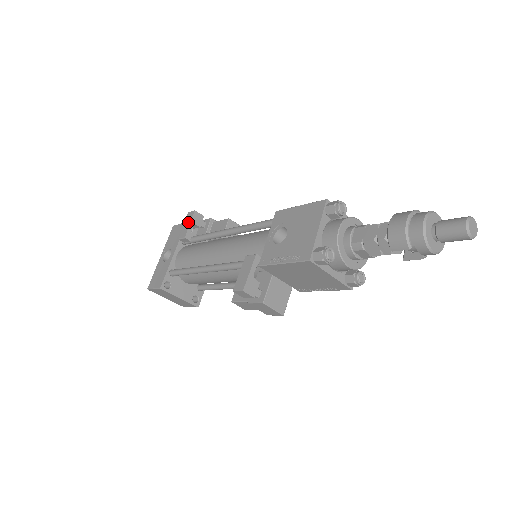
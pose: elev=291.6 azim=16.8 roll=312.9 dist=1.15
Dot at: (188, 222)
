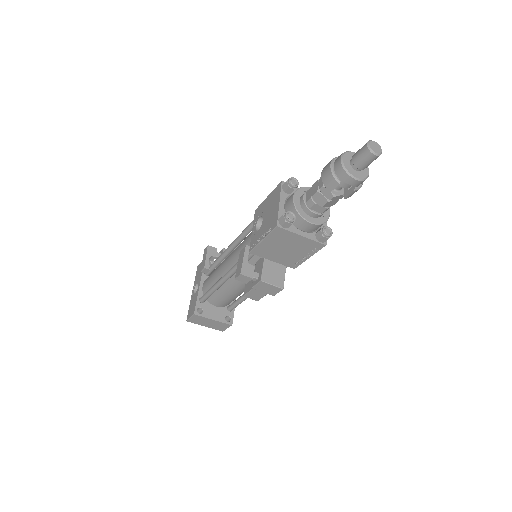
Dot at: (205, 256)
